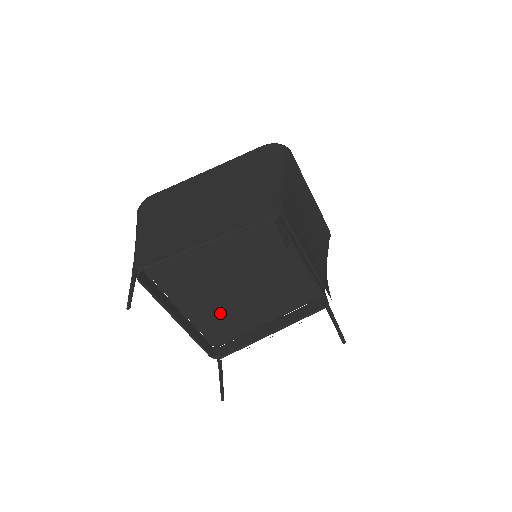
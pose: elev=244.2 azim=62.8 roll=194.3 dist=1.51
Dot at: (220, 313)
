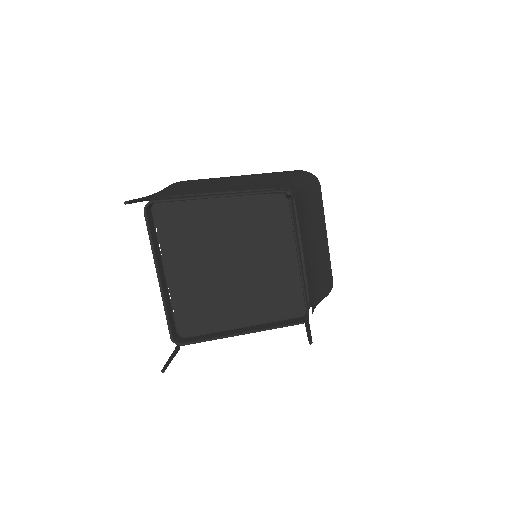
Dot at: (200, 293)
